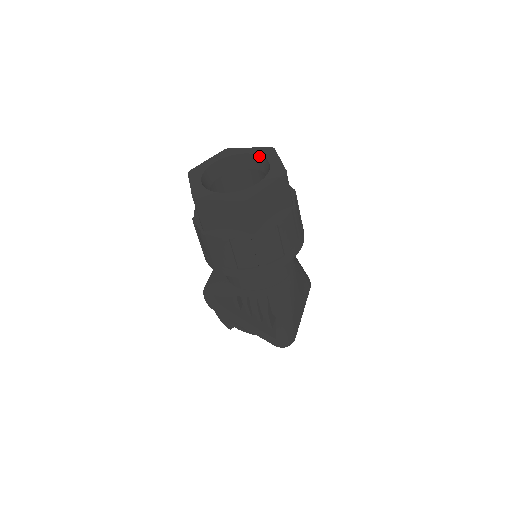
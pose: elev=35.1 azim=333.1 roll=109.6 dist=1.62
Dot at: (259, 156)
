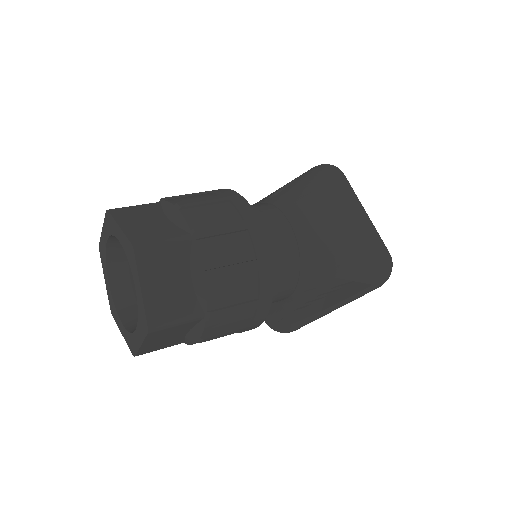
Dot at: (112, 236)
